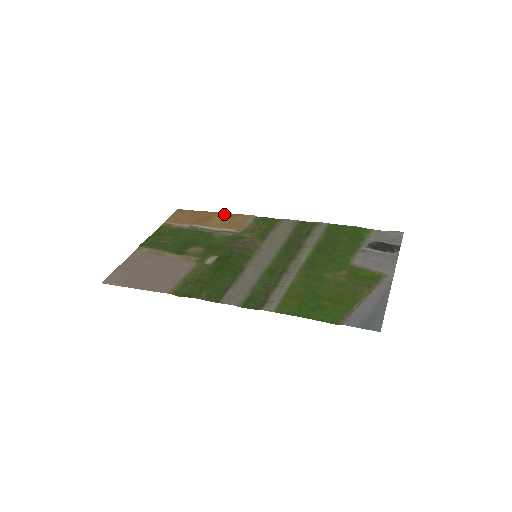
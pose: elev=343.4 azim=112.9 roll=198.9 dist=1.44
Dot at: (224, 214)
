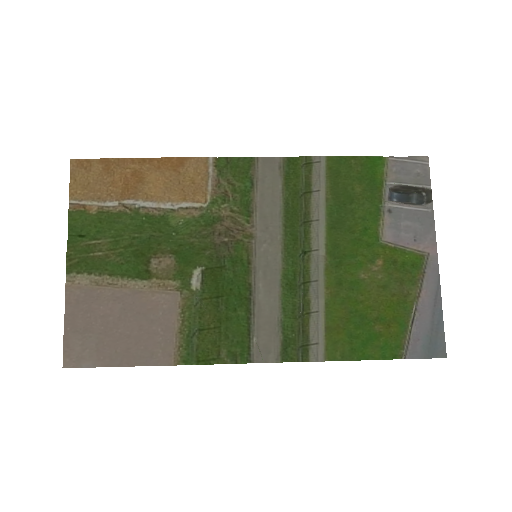
Dot at: (160, 162)
